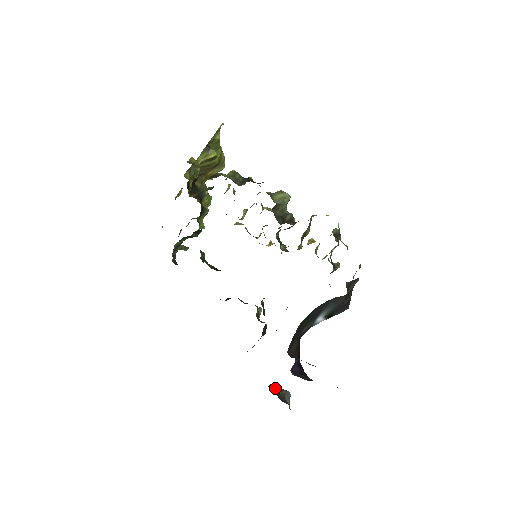
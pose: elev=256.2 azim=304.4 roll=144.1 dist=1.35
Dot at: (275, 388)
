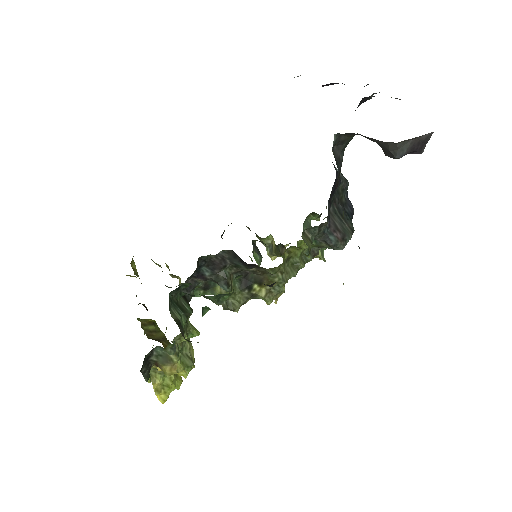
Dot at: occluded
